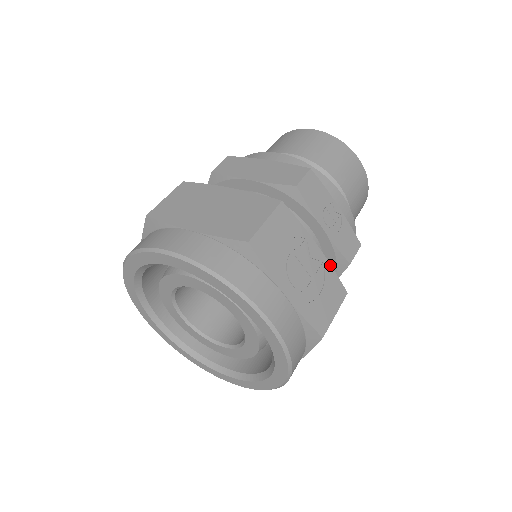
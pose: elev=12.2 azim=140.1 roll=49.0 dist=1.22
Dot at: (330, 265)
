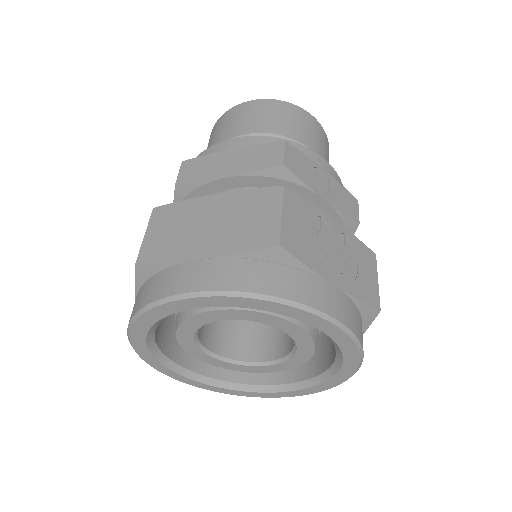
Dot at: (351, 233)
